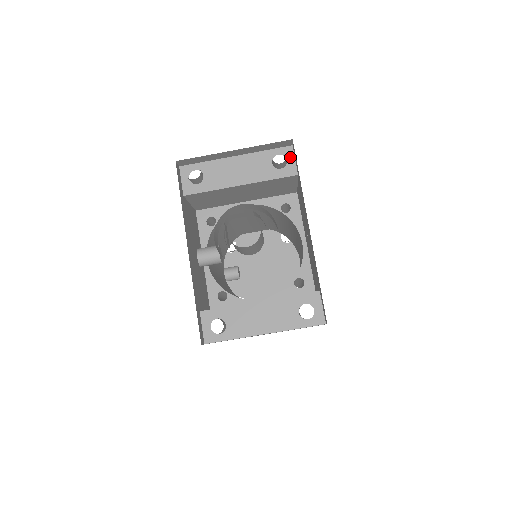
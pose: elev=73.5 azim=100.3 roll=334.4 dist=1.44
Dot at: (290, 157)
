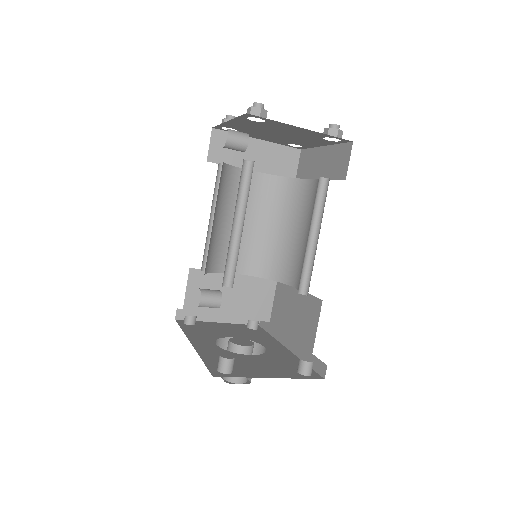
Dot at: (318, 361)
